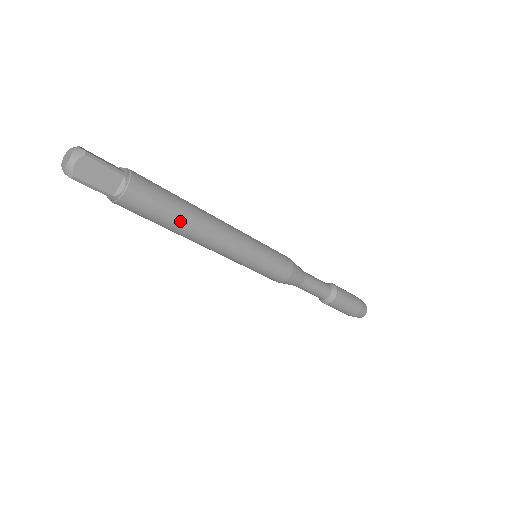
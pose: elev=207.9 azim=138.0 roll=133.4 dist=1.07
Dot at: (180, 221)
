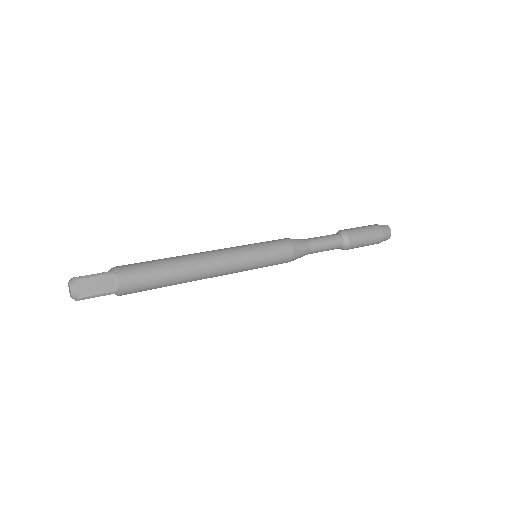
Dot at: (171, 285)
